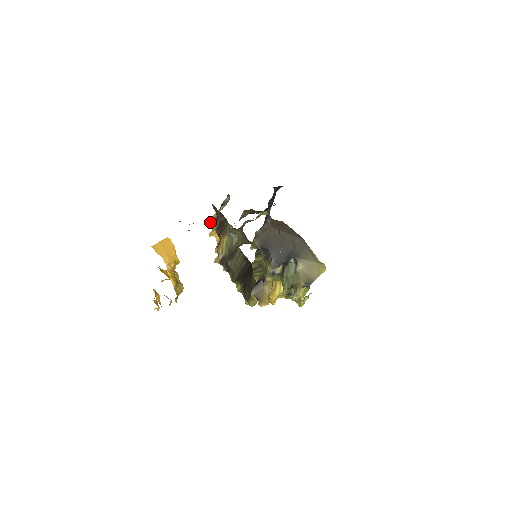
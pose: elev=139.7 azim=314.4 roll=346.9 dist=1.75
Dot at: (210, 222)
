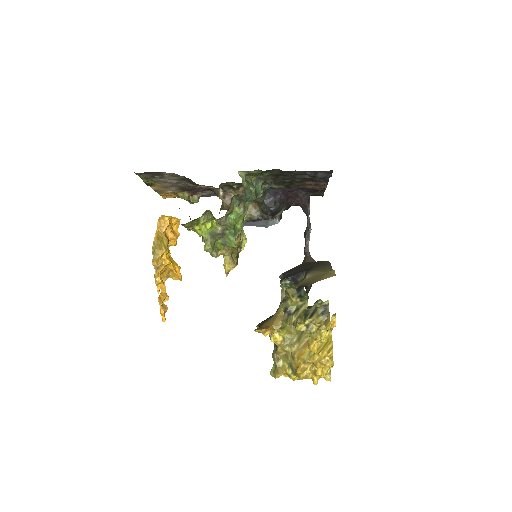
Dot at: occluded
